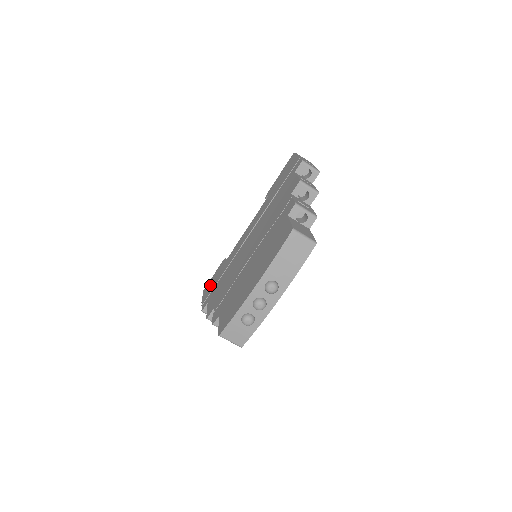
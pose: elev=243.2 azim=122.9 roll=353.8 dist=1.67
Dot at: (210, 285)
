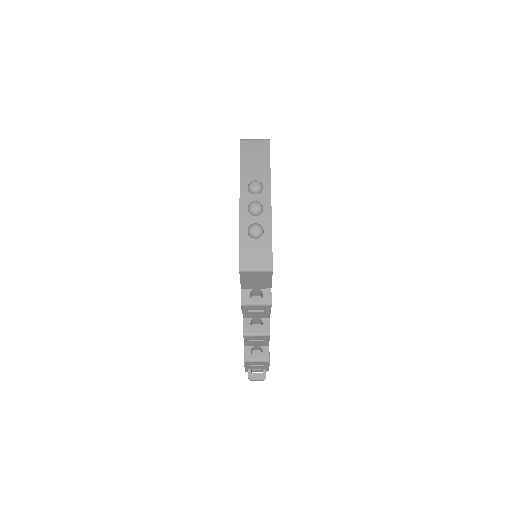
Dot at: occluded
